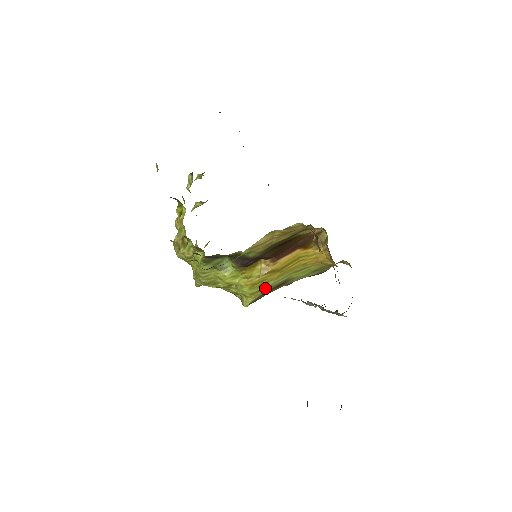
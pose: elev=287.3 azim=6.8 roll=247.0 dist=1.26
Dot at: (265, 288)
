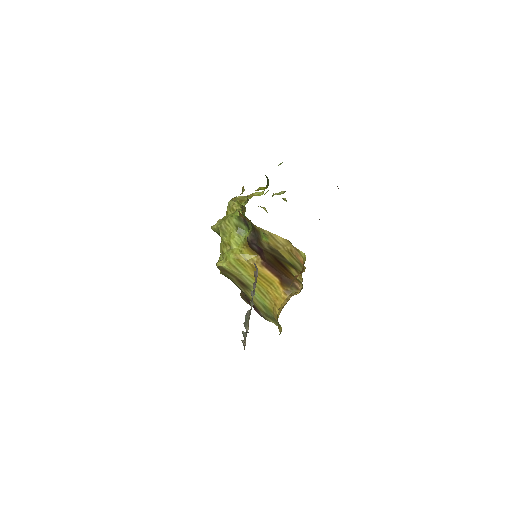
Dot at: (238, 271)
